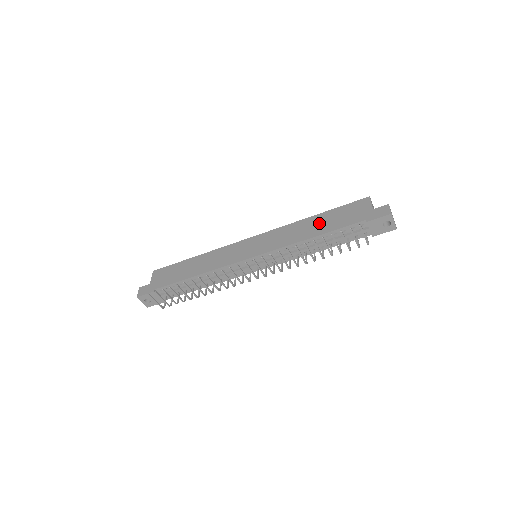
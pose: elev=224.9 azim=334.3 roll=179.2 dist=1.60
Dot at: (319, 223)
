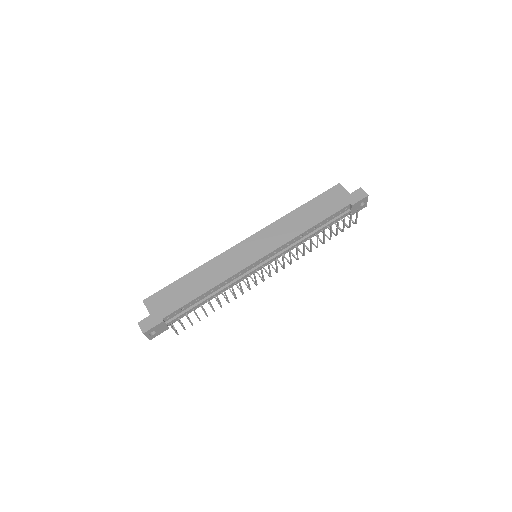
Dot at: (309, 214)
